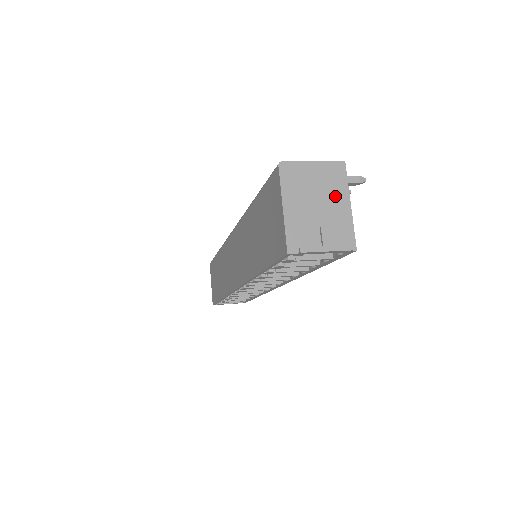
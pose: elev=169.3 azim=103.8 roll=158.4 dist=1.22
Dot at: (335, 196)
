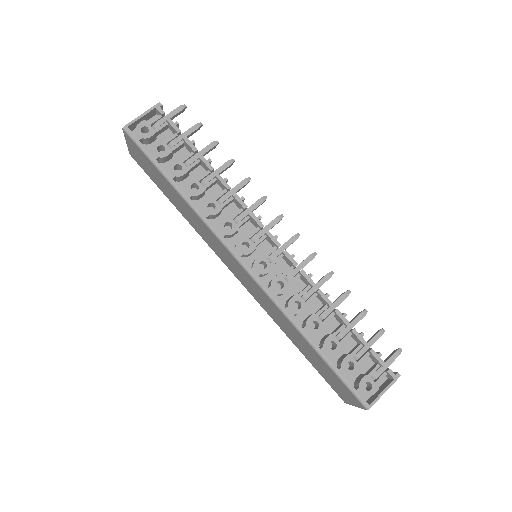
Dot at: occluded
